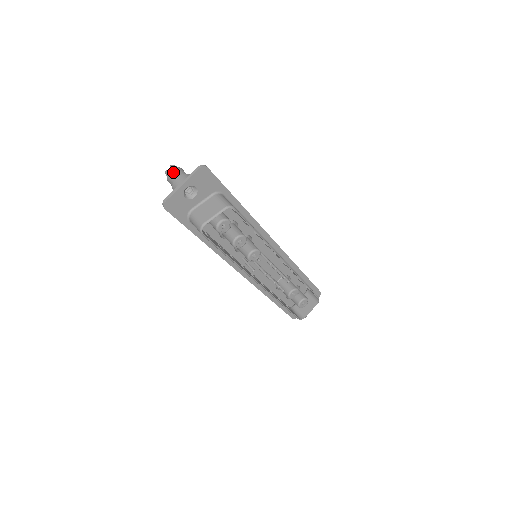
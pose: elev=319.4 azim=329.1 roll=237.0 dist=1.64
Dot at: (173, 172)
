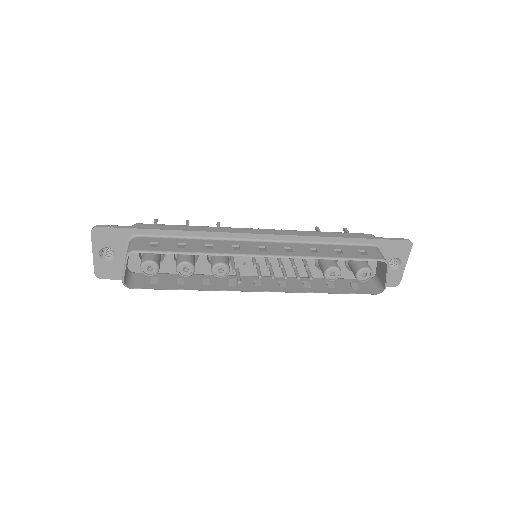
Dot at: occluded
